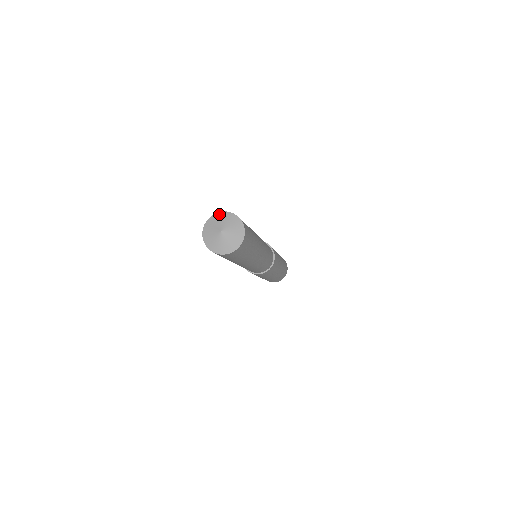
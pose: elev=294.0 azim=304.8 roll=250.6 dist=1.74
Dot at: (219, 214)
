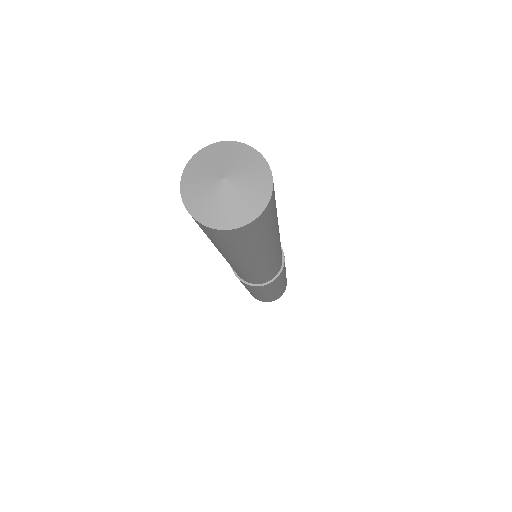
Dot at: (192, 162)
